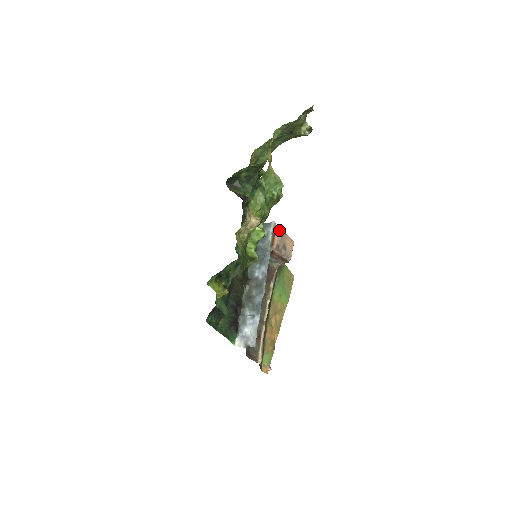
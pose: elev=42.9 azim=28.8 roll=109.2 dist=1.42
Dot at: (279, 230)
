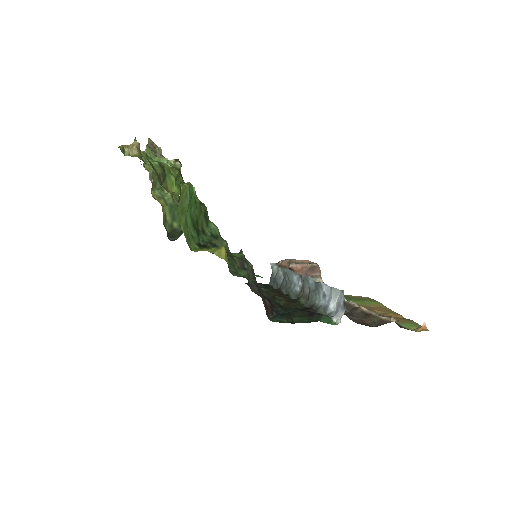
Dot at: (281, 261)
